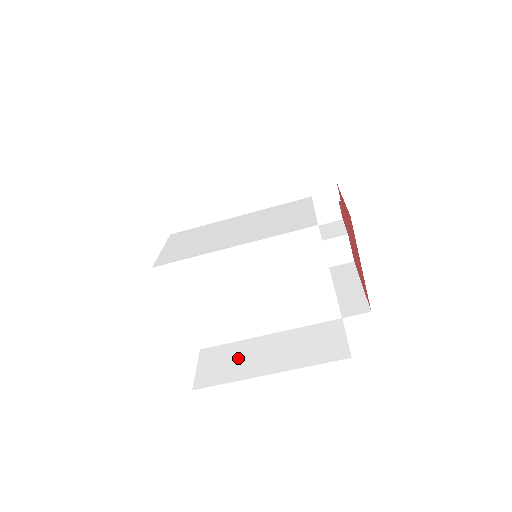
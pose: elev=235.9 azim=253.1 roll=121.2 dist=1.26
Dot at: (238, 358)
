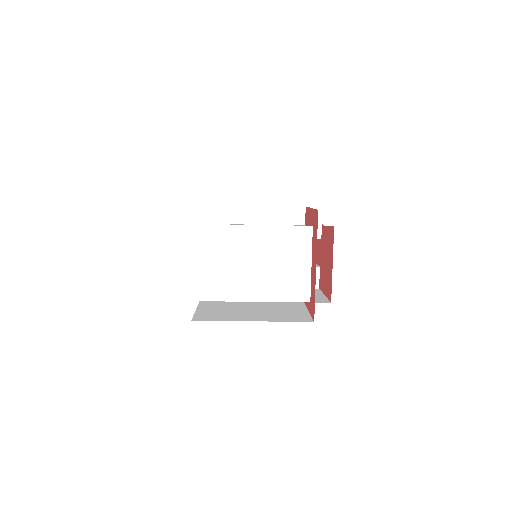
Dot at: (228, 314)
